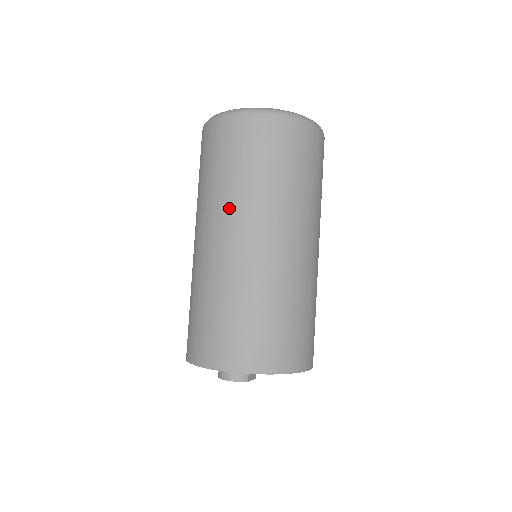
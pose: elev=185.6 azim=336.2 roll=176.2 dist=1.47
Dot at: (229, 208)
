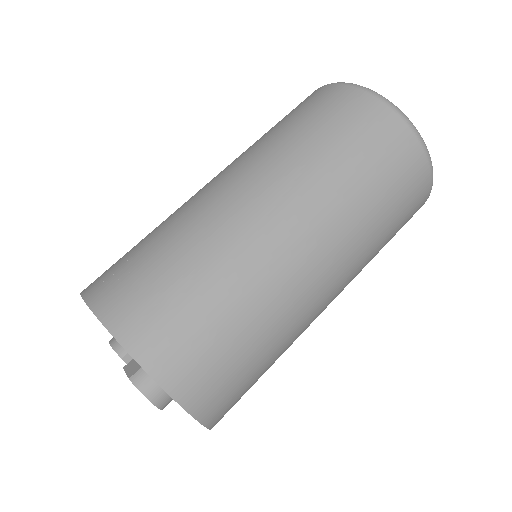
Dot at: (342, 230)
